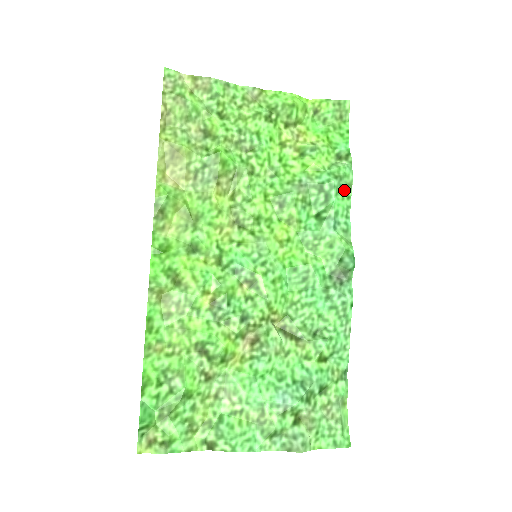
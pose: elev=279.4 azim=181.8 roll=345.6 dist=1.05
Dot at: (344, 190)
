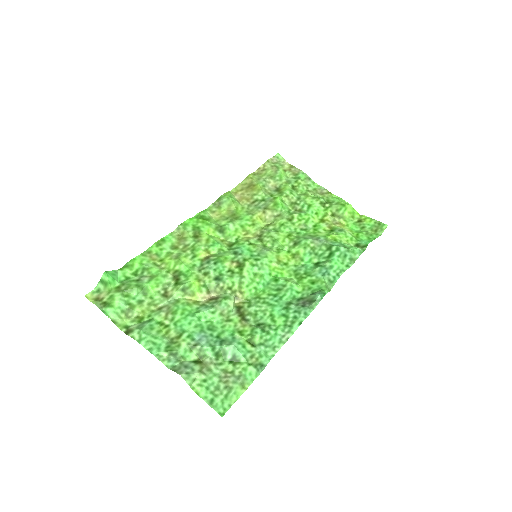
Dot at: (347, 260)
